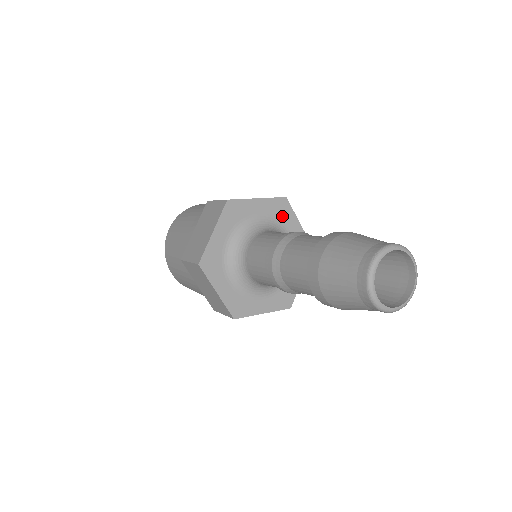
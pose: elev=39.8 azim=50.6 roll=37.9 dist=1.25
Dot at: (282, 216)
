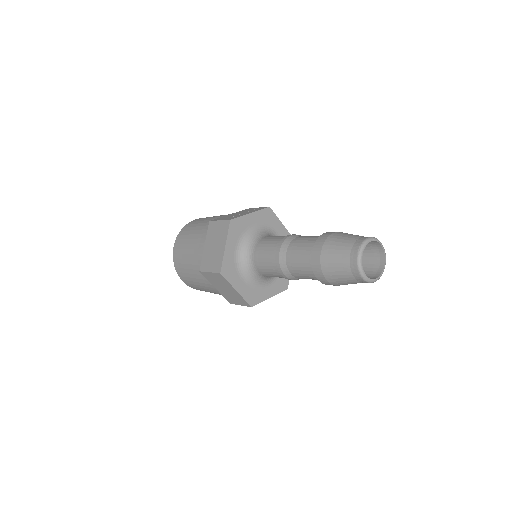
Dot at: (269, 222)
